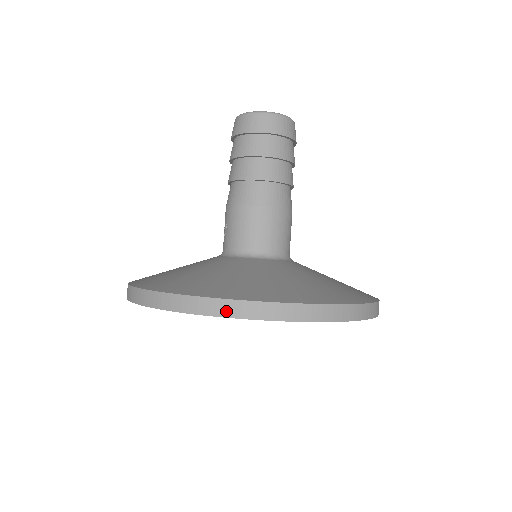
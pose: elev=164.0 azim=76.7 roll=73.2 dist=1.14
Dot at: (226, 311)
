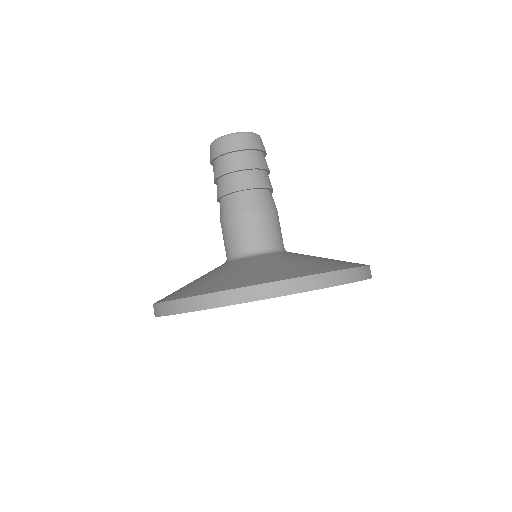
Dot at: (167, 311)
